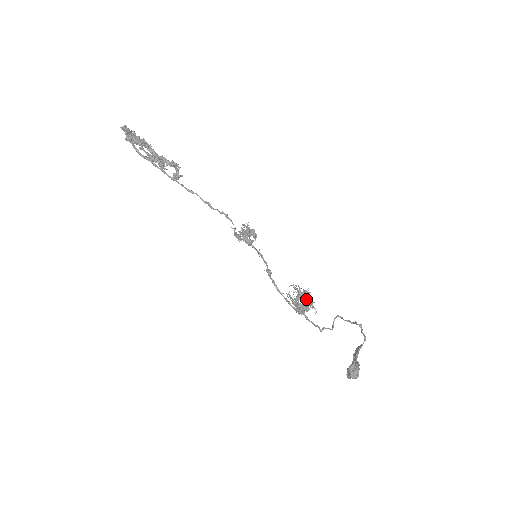
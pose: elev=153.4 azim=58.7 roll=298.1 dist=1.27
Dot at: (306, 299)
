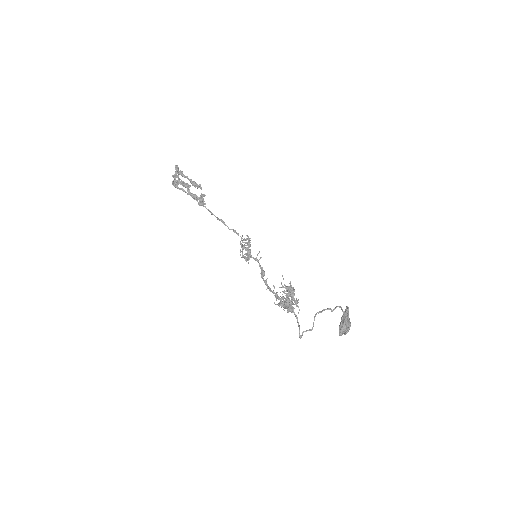
Dot at: occluded
